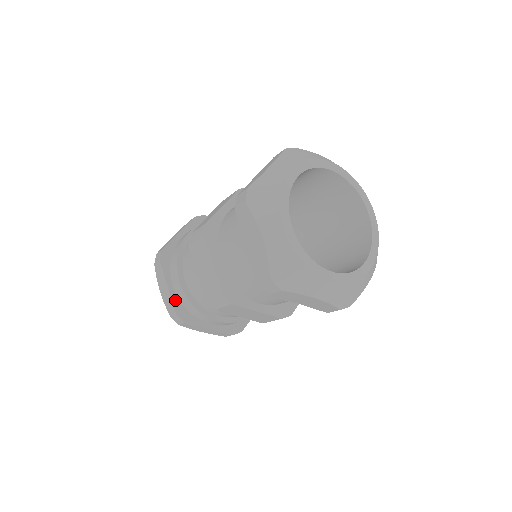
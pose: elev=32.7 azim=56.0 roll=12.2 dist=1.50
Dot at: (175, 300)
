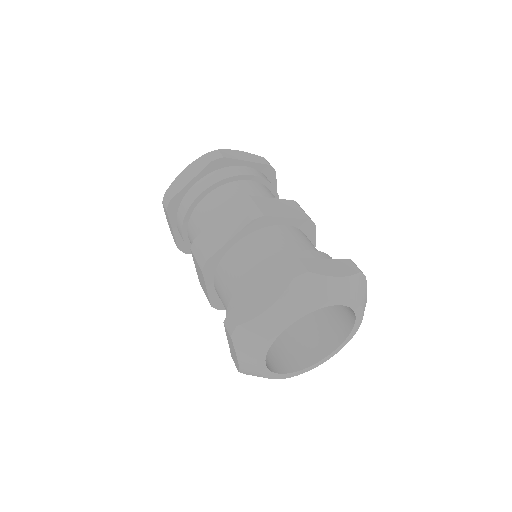
Dot at: (182, 193)
